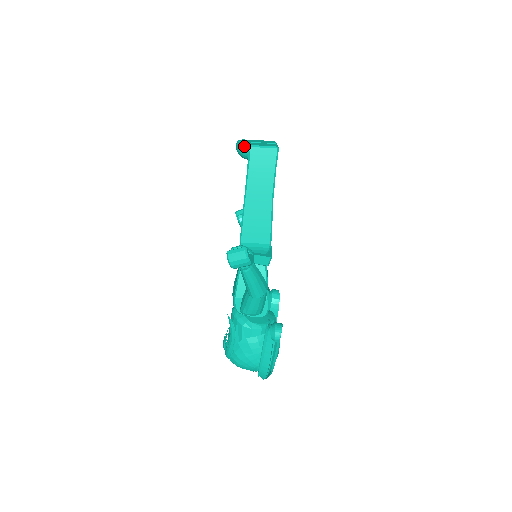
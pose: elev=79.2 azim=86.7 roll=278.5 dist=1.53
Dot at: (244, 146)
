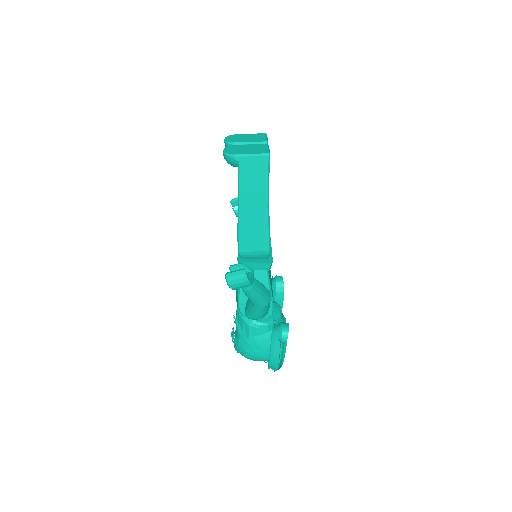
Dot at: (232, 156)
